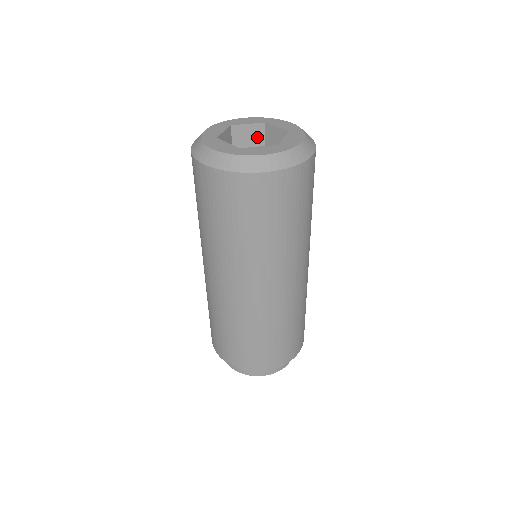
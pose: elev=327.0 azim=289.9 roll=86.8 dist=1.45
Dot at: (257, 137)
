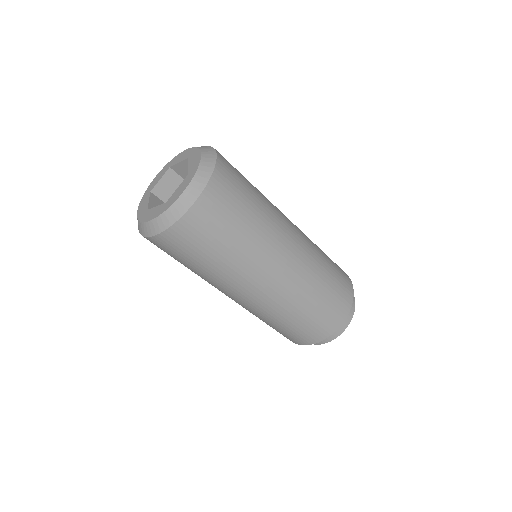
Dot at: occluded
